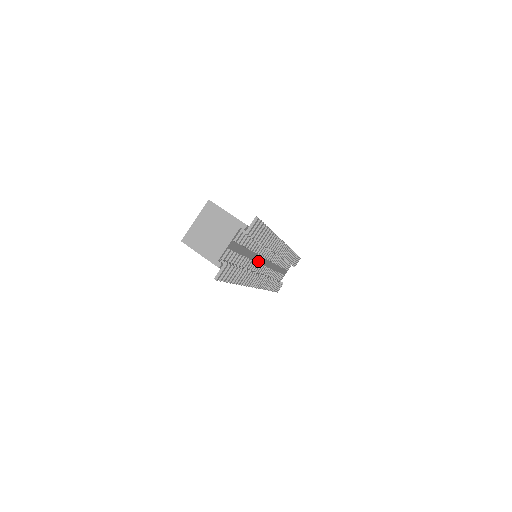
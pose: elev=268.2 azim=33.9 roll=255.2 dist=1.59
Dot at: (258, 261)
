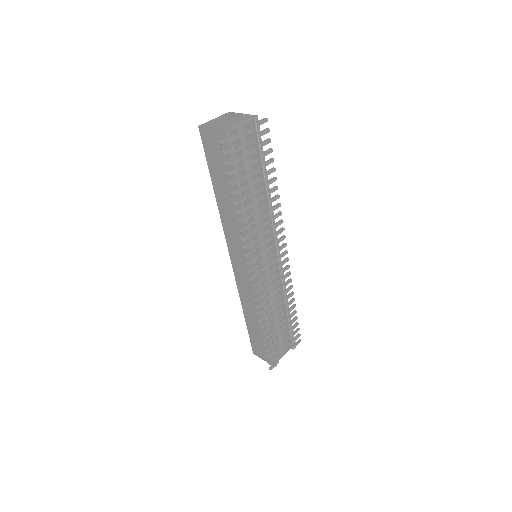
Dot at: (258, 233)
